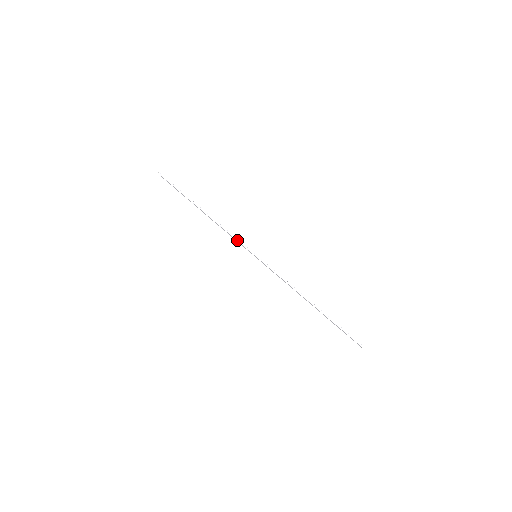
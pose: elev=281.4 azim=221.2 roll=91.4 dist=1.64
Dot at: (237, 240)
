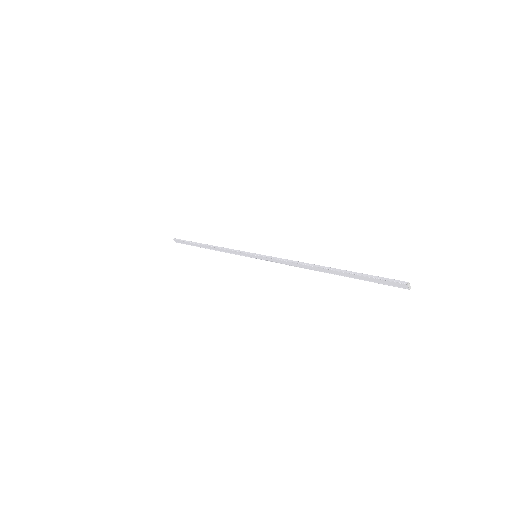
Dot at: (236, 251)
